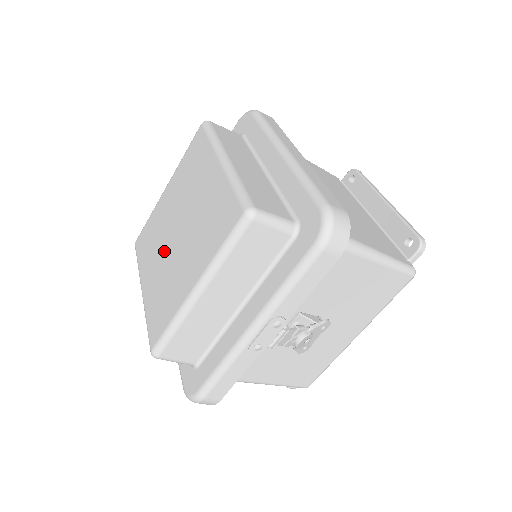
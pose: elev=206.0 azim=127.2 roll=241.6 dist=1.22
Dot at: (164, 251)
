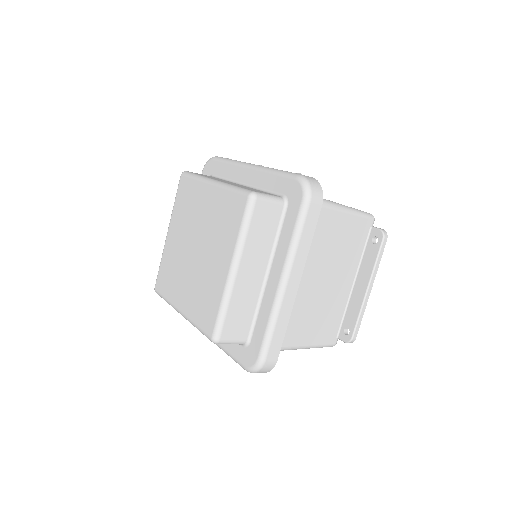
Dot at: (185, 242)
